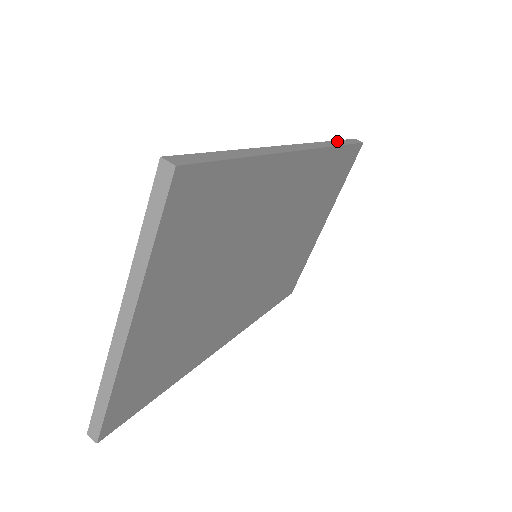
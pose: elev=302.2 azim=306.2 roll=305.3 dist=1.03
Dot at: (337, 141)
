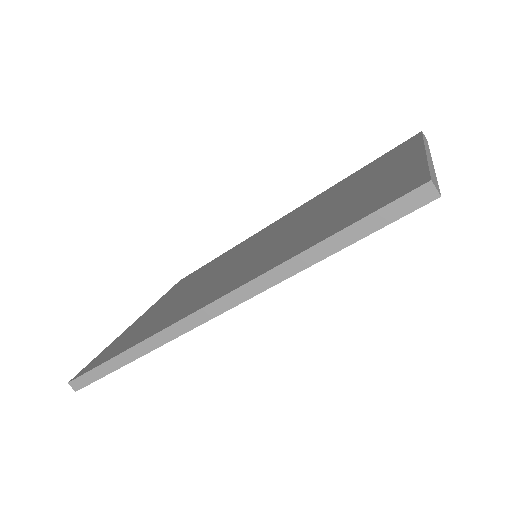
Dot at: (324, 243)
